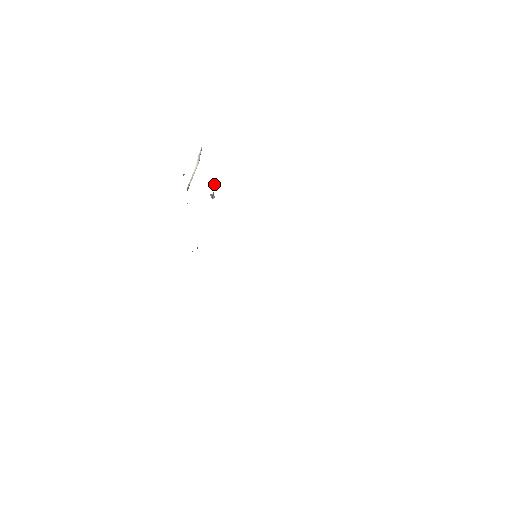
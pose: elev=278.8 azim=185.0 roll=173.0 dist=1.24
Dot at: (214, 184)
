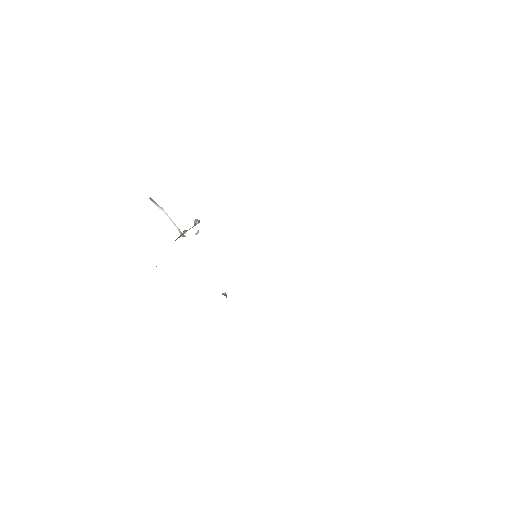
Dot at: occluded
